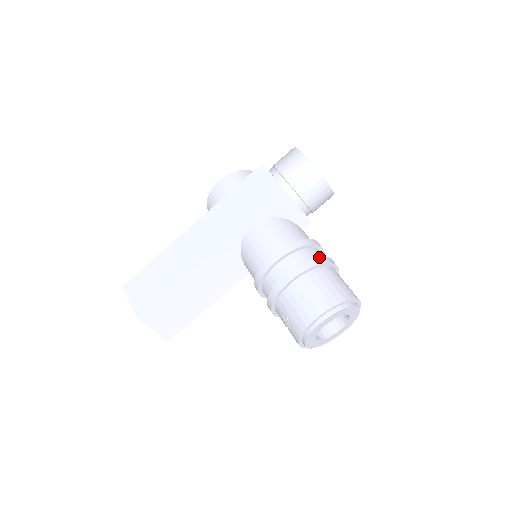
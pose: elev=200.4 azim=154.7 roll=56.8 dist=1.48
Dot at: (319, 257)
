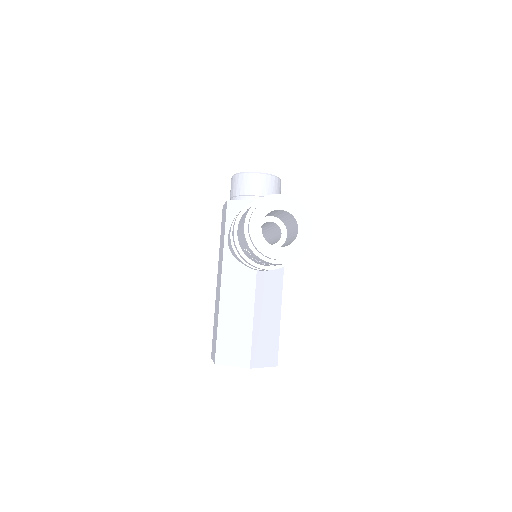
Dot at: occluded
